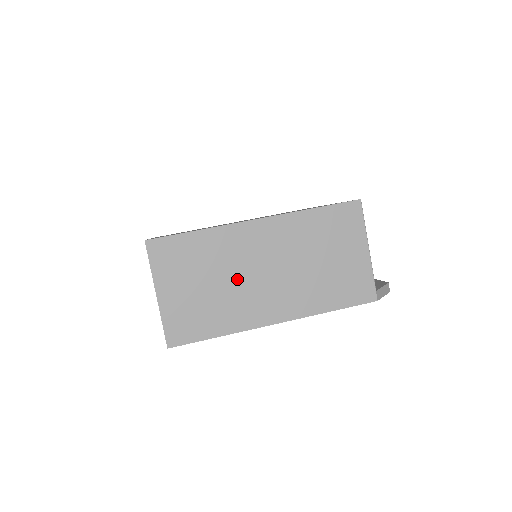
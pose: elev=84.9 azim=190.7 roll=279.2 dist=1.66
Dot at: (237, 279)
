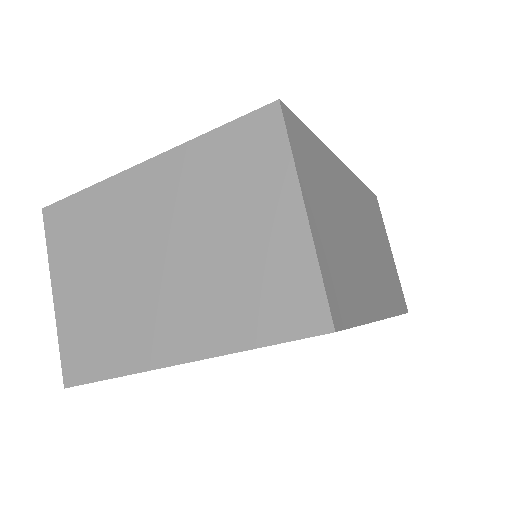
Dot at: (352, 234)
